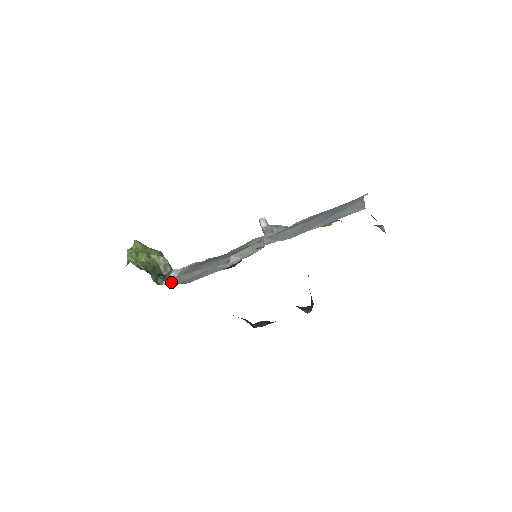
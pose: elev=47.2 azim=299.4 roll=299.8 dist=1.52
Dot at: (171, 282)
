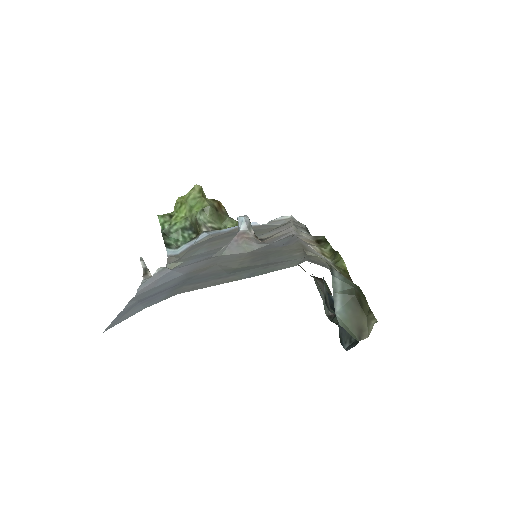
Dot at: (182, 250)
